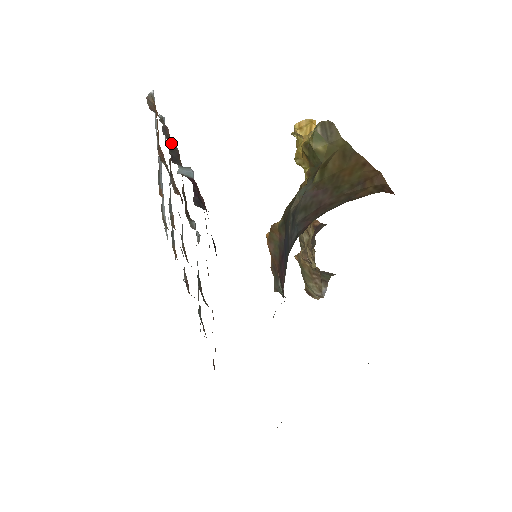
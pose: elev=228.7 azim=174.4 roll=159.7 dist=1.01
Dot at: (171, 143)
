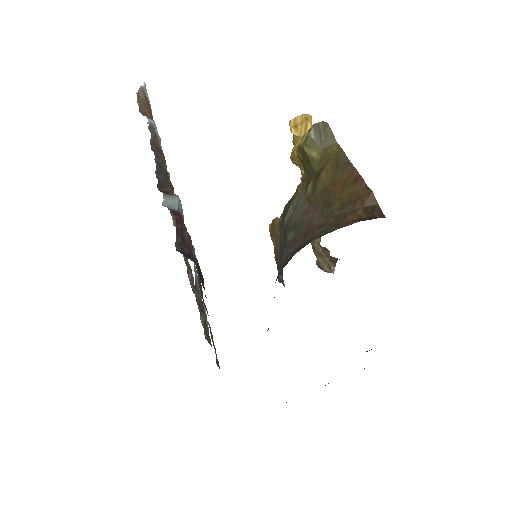
Dot at: (159, 161)
